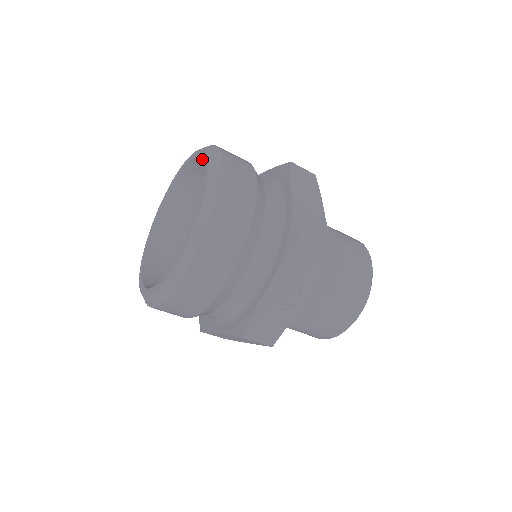
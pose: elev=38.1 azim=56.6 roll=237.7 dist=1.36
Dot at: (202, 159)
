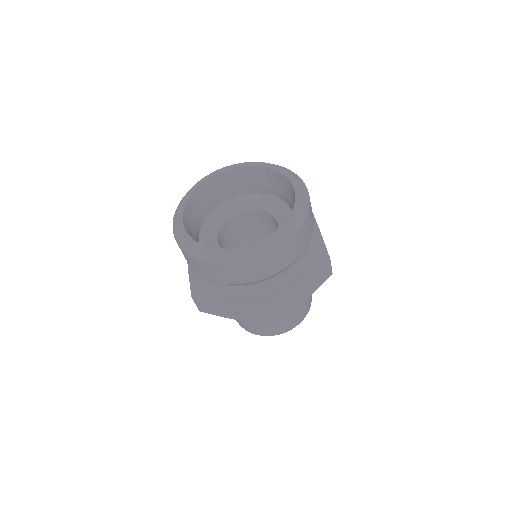
Dot at: (271, 172)
